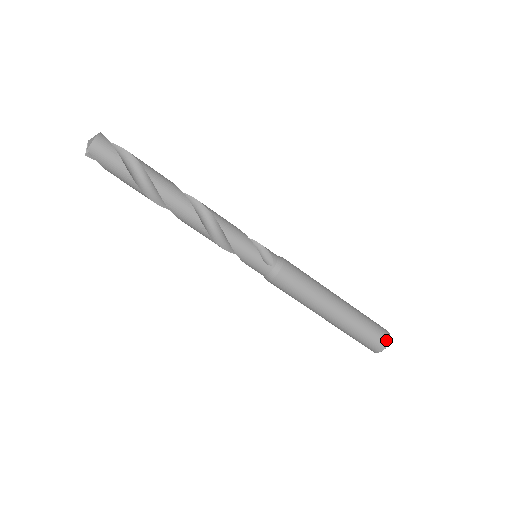
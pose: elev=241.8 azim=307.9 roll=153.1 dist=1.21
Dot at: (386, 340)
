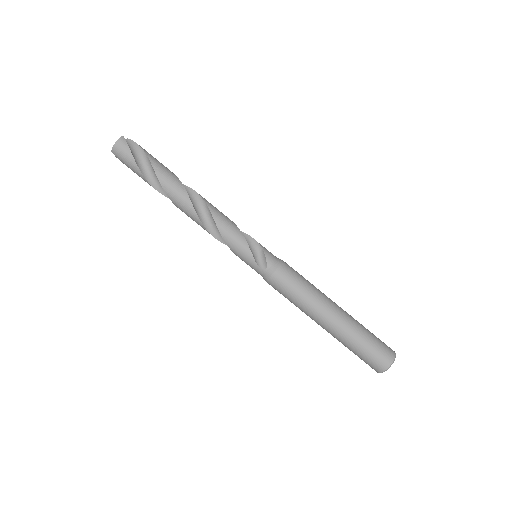
Dot at: (385, 364)
